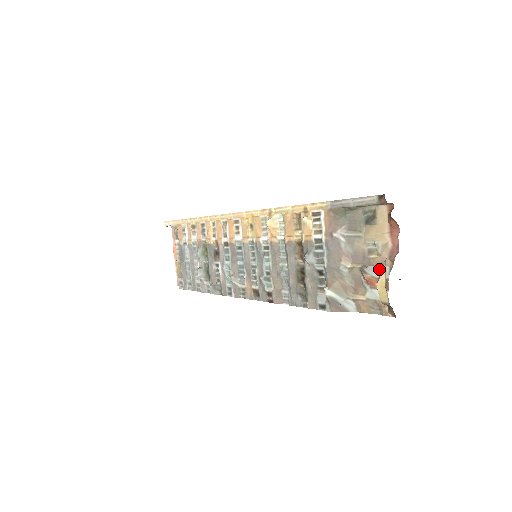
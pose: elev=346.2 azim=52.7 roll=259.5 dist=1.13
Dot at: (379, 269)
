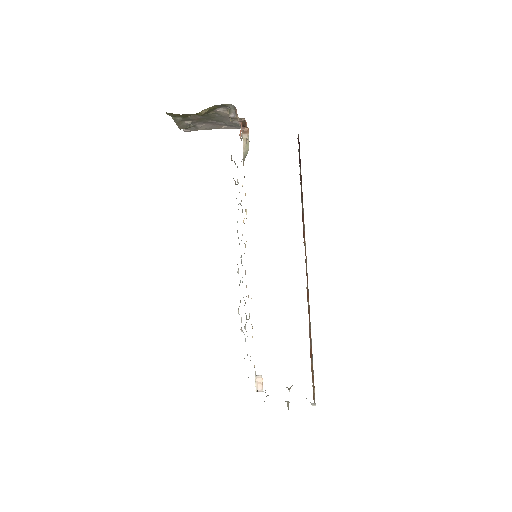
Dot at: occluded
